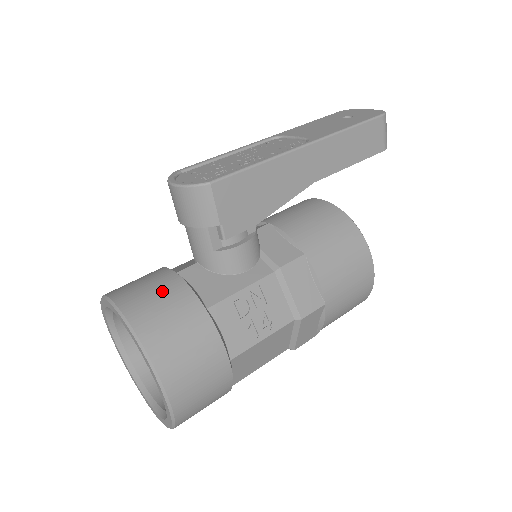
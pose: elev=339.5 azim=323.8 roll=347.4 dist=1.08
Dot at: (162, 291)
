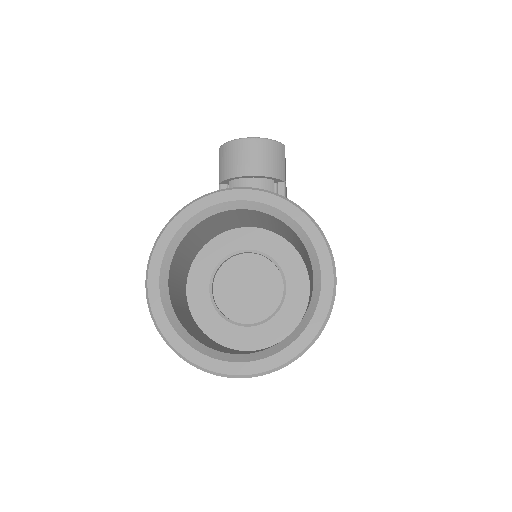
Dot at: occluded
